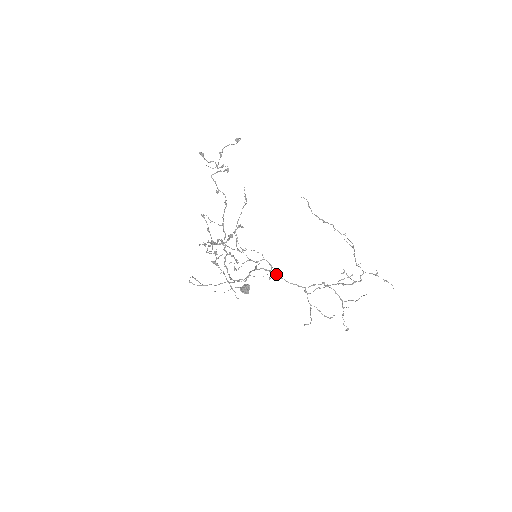
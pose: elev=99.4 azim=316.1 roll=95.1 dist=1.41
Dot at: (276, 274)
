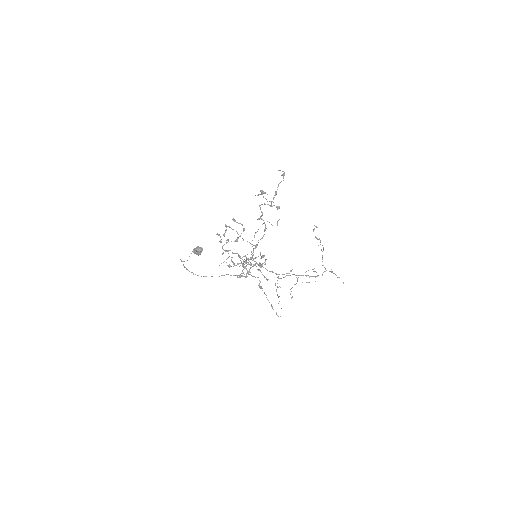
Dot at: occluded
